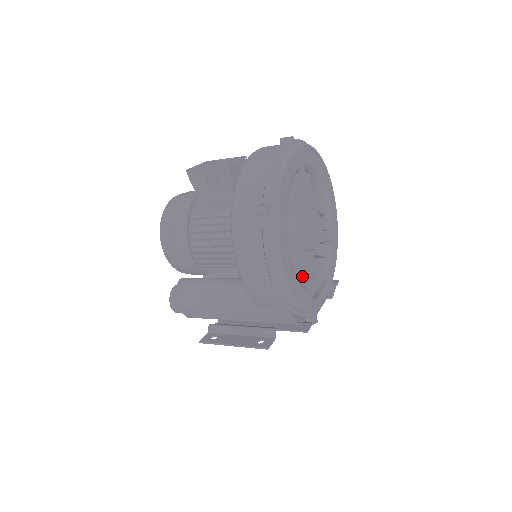
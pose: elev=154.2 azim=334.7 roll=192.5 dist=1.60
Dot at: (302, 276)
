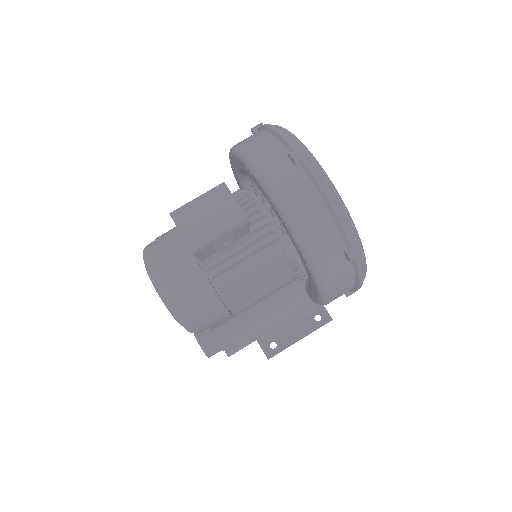
Dot at: occluded
